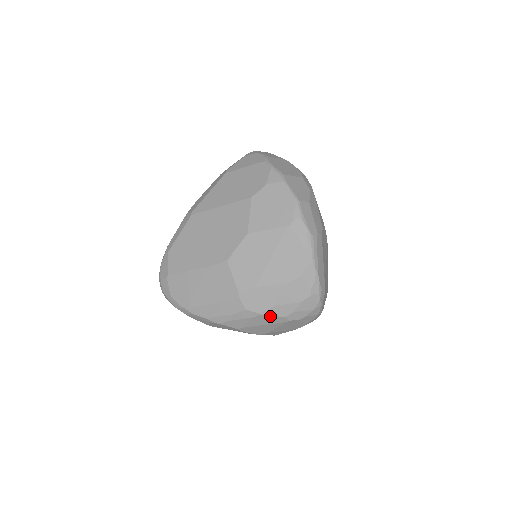
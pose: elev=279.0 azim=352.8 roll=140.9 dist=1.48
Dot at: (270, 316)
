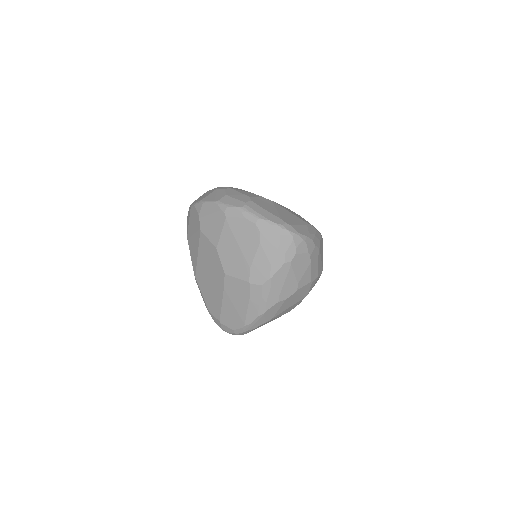
Dot at: (277, 272)
